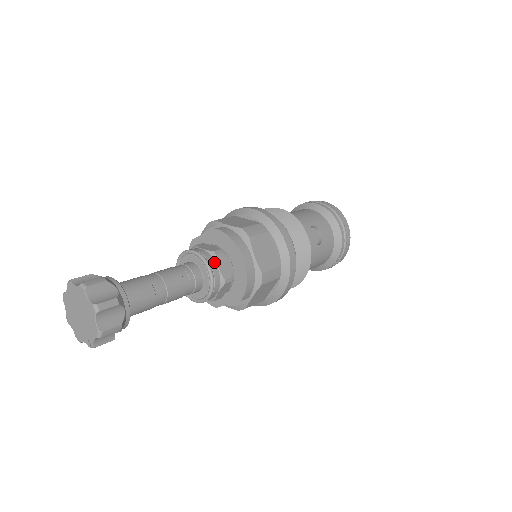
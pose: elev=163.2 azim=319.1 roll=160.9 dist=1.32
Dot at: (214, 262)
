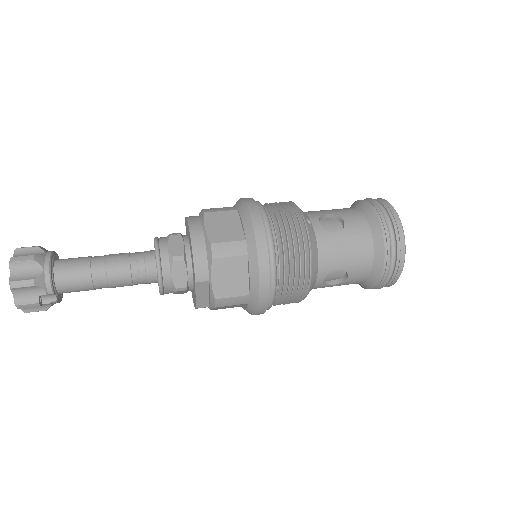
Dot at: (166, 242)
